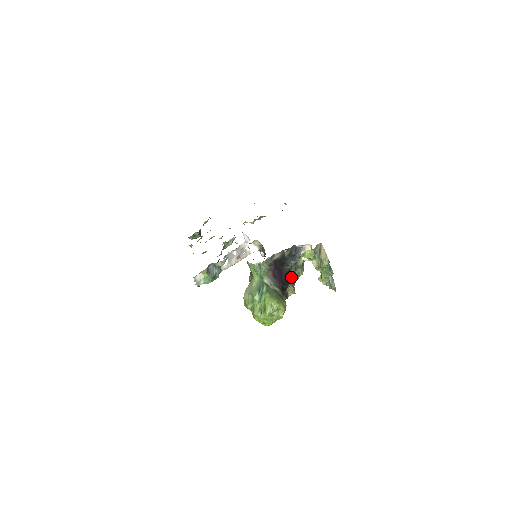
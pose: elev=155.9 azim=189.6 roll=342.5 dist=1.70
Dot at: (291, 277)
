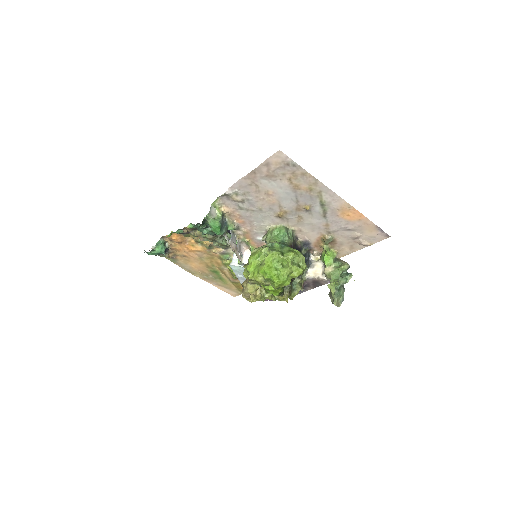
Dot at: occluded
